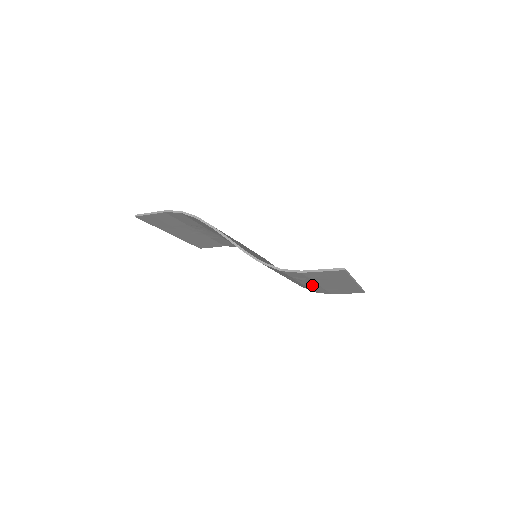
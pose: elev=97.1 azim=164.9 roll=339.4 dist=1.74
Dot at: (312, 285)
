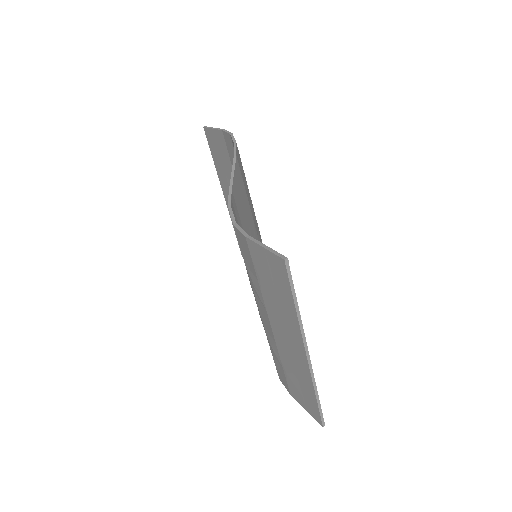
Dot at: (268, 327)
